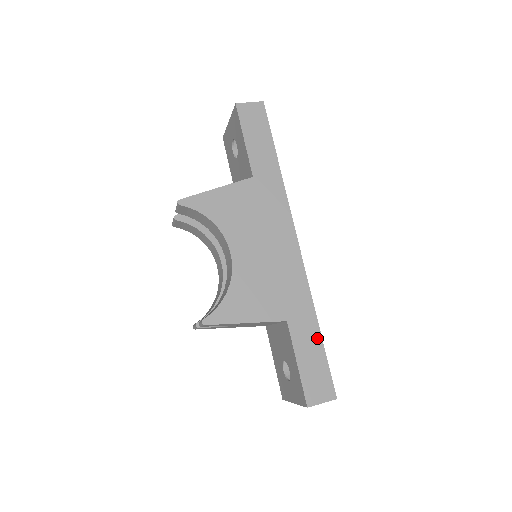
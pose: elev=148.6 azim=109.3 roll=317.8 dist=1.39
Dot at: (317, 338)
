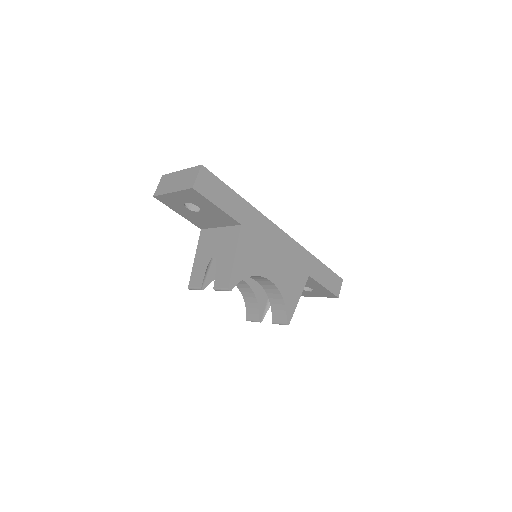
Dot at: (322, 266)
